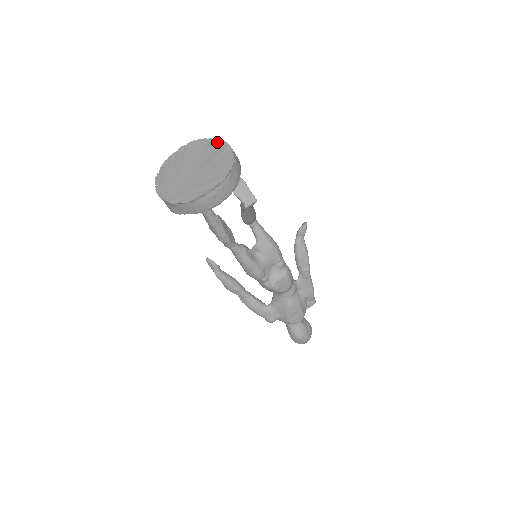
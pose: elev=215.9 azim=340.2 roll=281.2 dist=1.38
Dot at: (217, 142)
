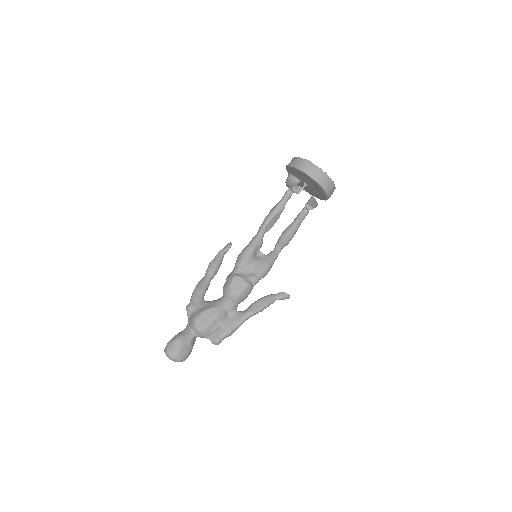
Dot at: occluded
